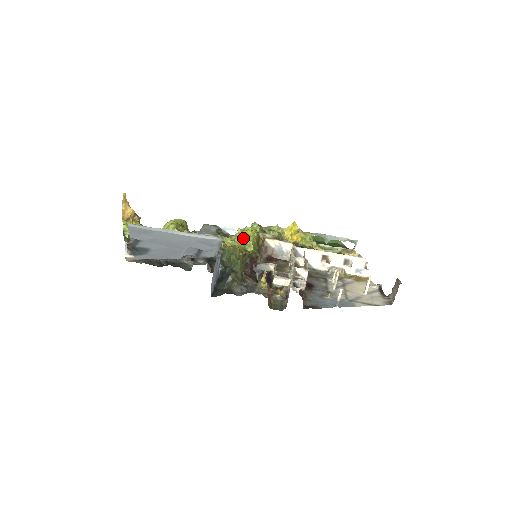
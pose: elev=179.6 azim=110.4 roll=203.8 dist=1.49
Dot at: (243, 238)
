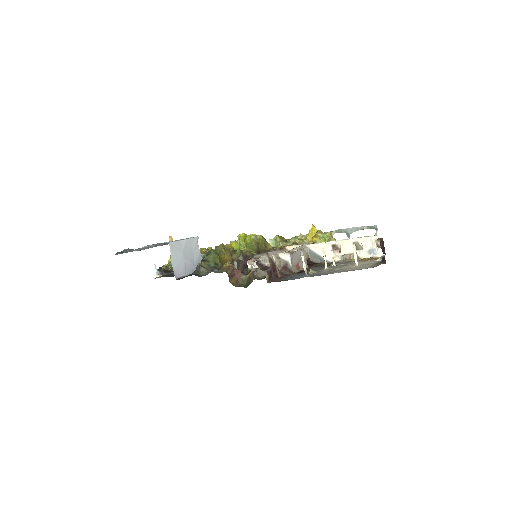
Dot at: (237, 241)
